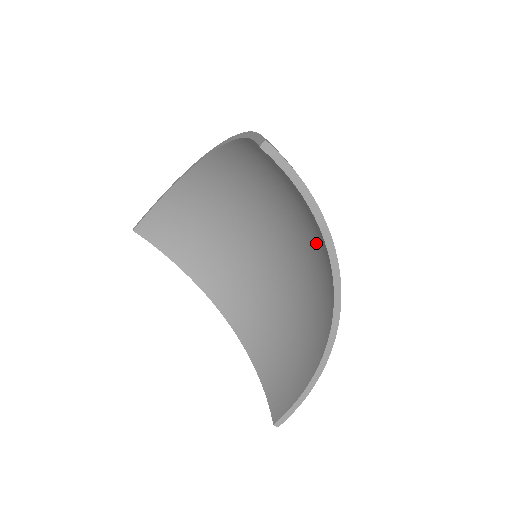
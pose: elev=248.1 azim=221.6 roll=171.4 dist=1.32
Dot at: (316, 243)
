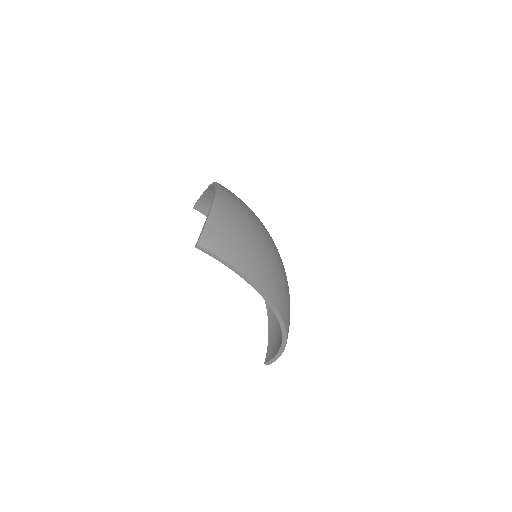
Dot at: occluded
